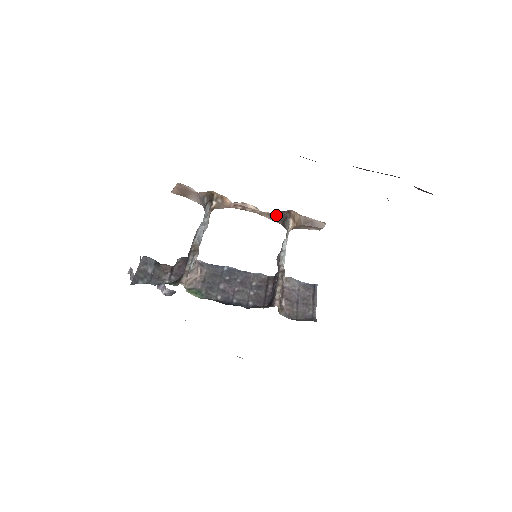
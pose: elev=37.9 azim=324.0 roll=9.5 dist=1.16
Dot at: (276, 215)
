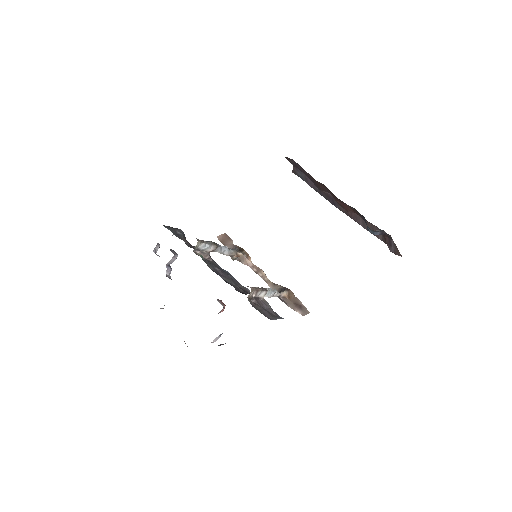
Dot at: (278, 286)
